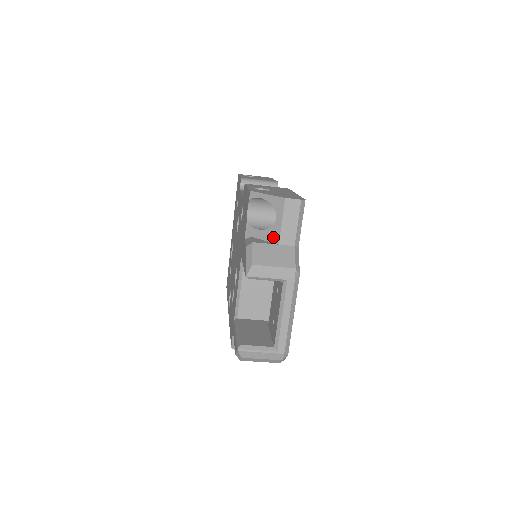
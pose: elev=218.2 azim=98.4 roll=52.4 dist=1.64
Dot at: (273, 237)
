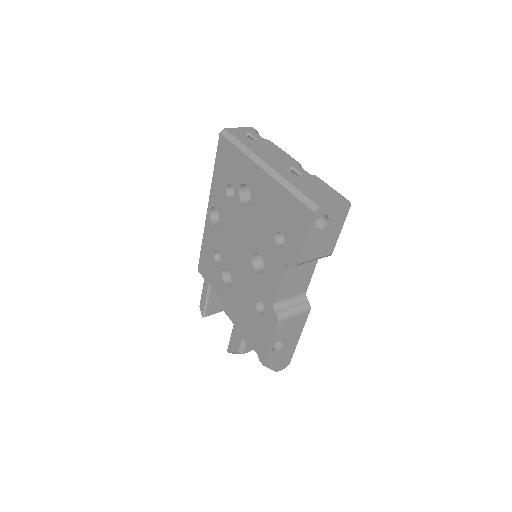
Dot at: occluded
